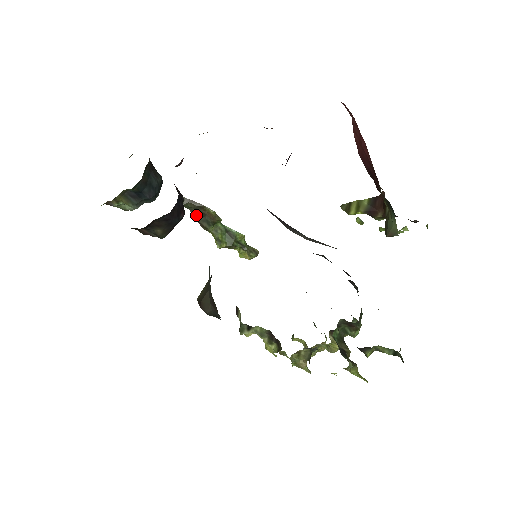
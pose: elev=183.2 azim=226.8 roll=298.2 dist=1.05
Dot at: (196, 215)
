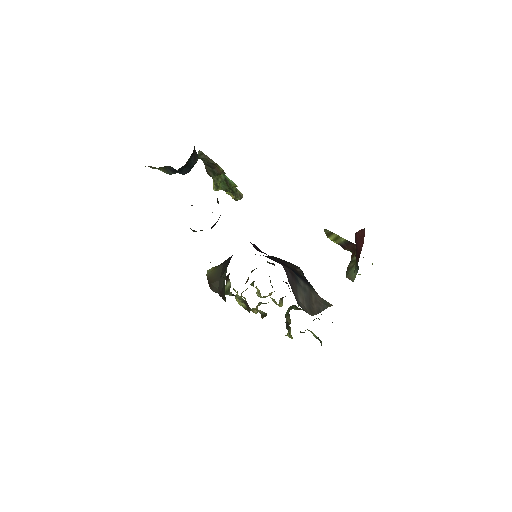
Dot at: (206, 165)
